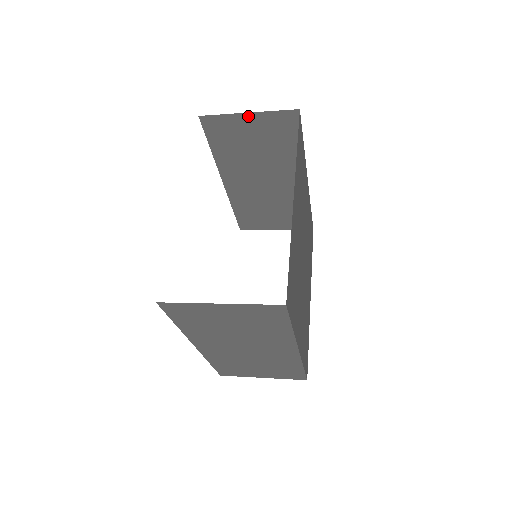
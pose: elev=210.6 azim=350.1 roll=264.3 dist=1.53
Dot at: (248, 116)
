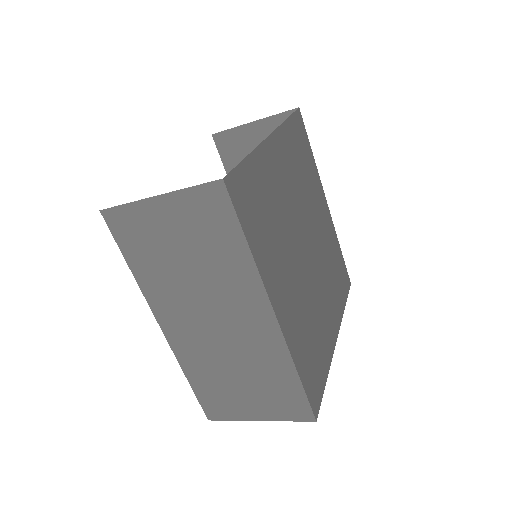
Dot at: (254, 126)
